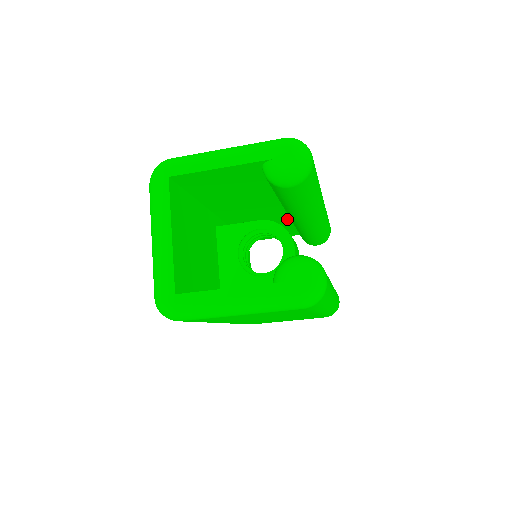
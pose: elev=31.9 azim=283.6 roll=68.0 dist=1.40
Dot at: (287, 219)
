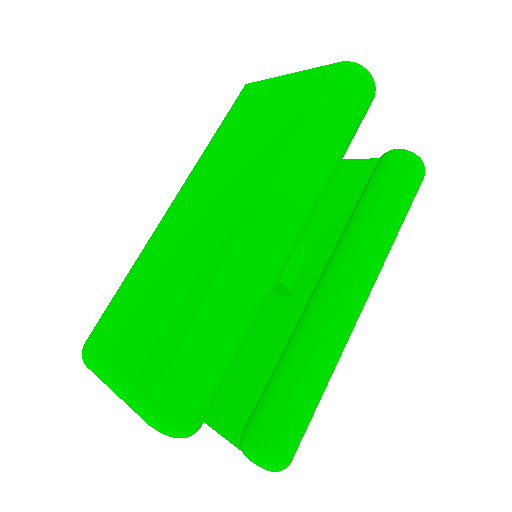
Dot at: occluded
